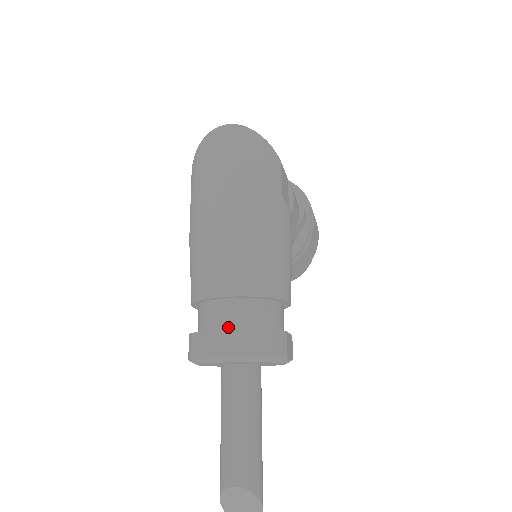
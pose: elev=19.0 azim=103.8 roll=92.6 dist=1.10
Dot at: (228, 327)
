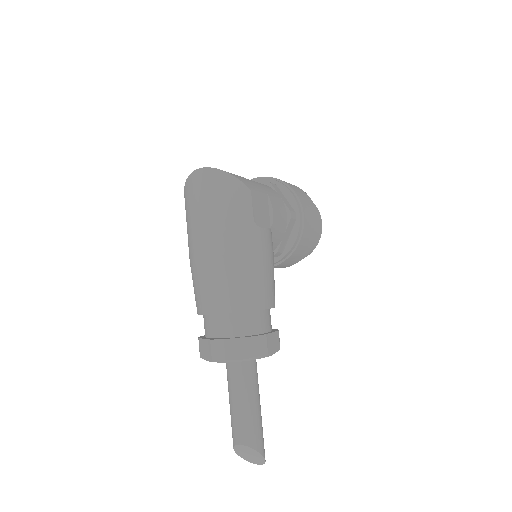
Dot at: (220, 336)
